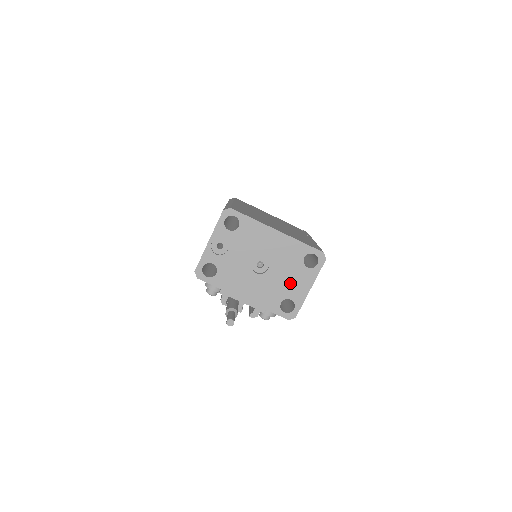
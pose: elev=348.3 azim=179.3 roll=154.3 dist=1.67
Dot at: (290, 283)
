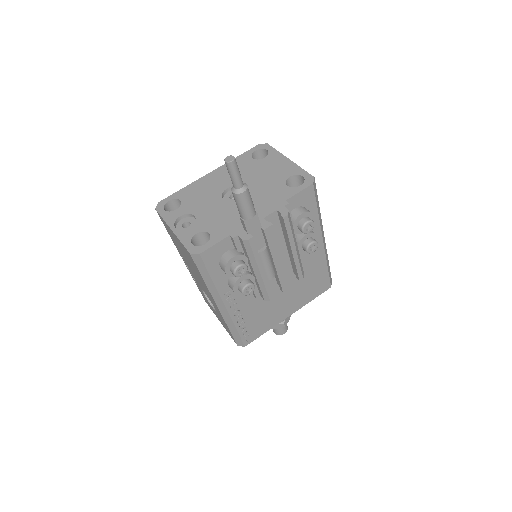
Dot at: (270, 174)
